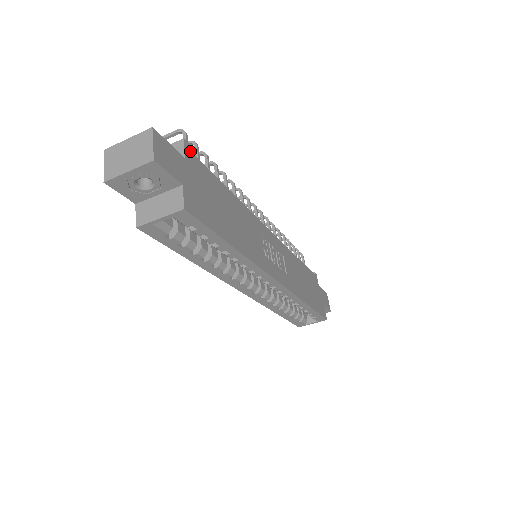
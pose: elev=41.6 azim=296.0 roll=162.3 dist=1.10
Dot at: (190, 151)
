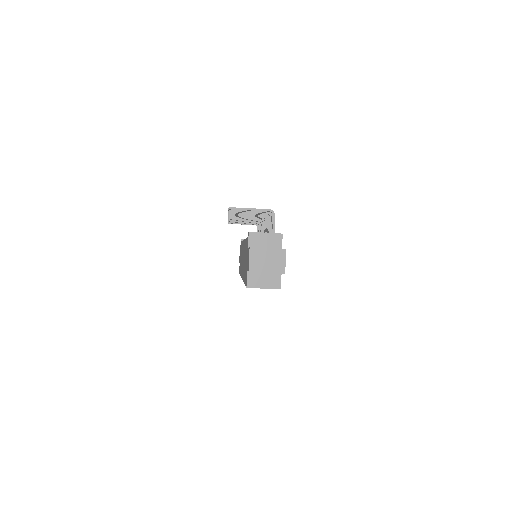
Dot at: occluded
